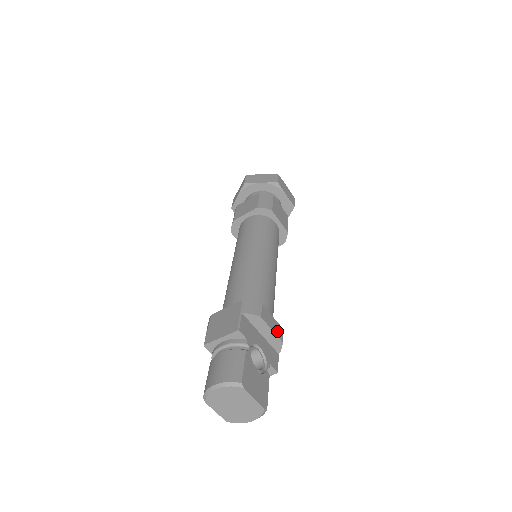
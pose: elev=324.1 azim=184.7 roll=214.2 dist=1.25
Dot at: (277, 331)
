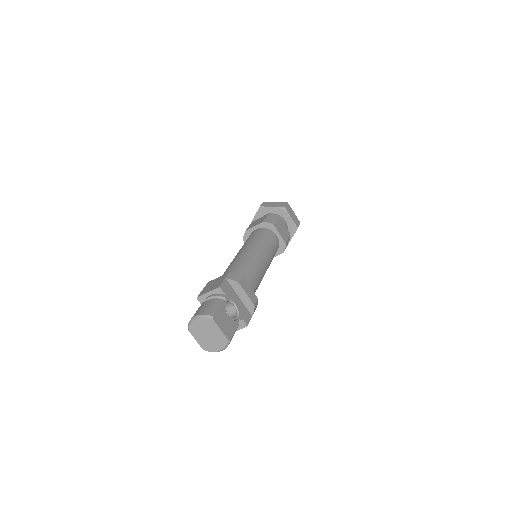
Dot at: (251, 297)
